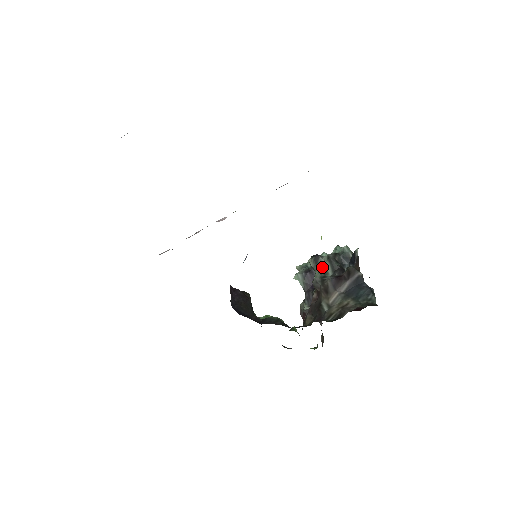
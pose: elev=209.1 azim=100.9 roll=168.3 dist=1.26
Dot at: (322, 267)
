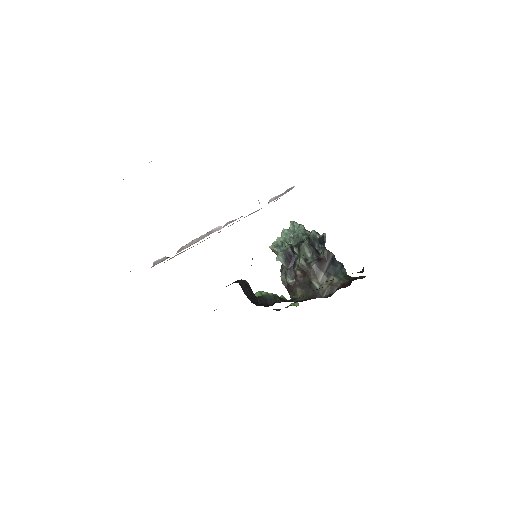
Dot at: (303, 252)
